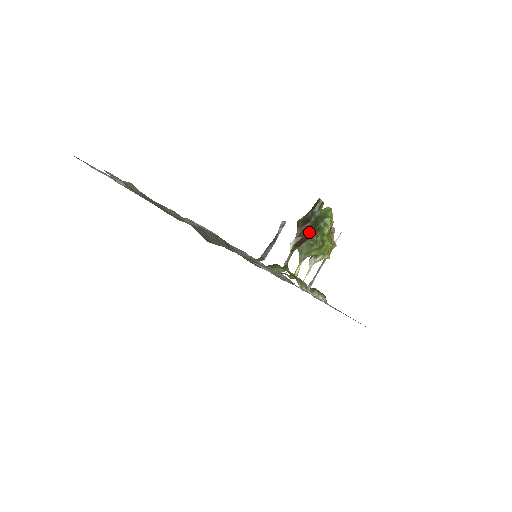
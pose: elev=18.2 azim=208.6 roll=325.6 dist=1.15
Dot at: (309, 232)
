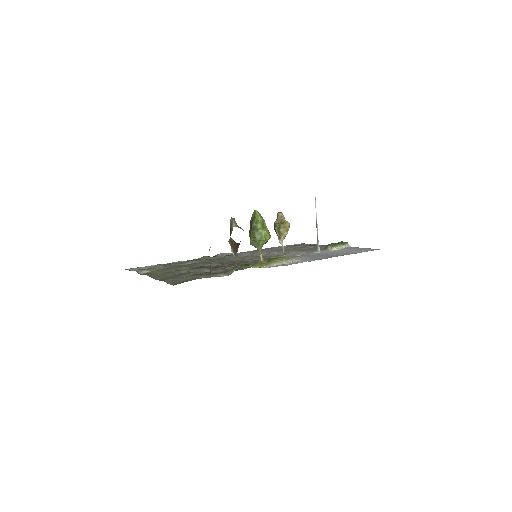
Dot at: (250, 233)
